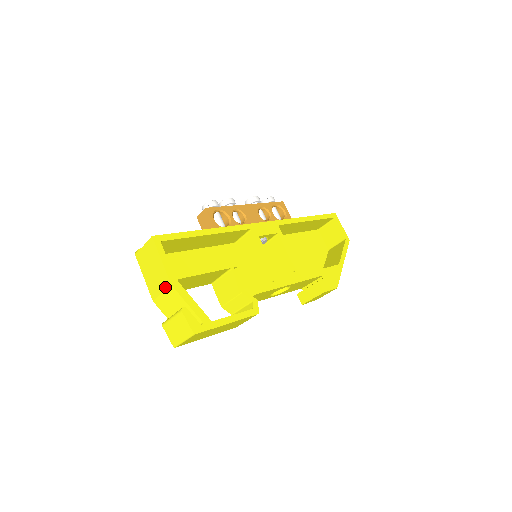
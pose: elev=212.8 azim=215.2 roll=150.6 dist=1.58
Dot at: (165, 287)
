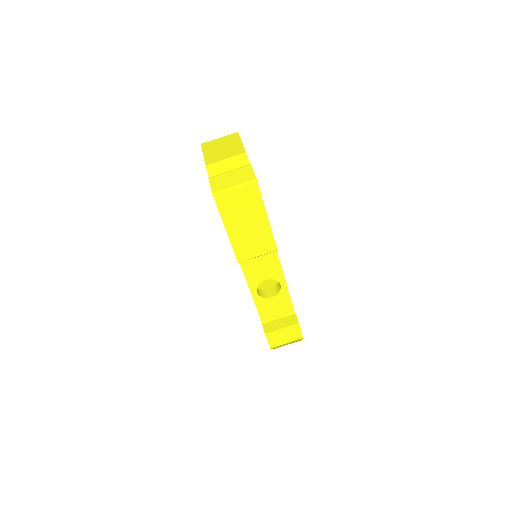
Dot at: (235, 154)
